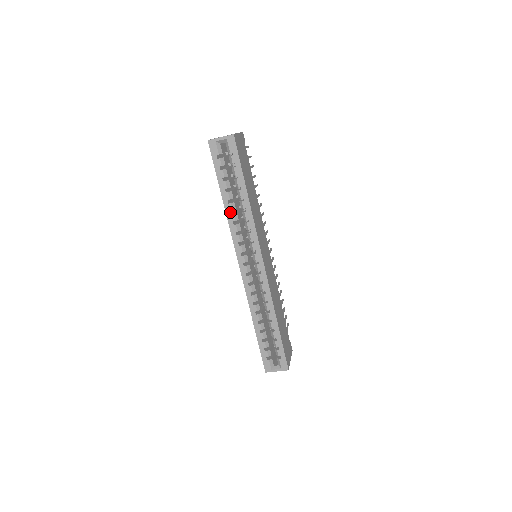
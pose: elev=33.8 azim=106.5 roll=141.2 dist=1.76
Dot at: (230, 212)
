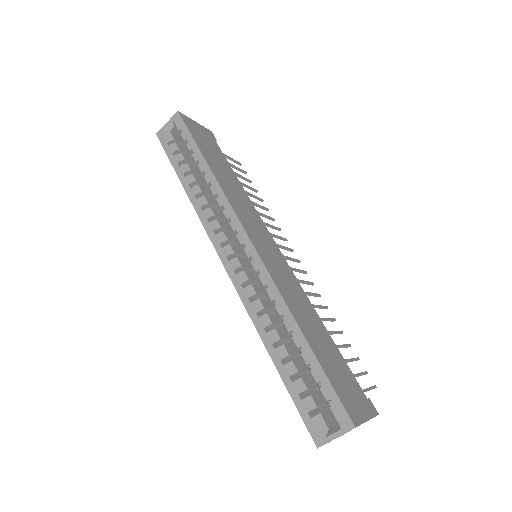
Dot at: (195, 198)
